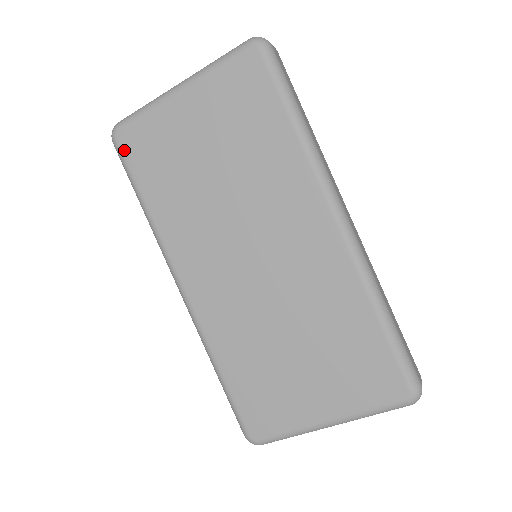
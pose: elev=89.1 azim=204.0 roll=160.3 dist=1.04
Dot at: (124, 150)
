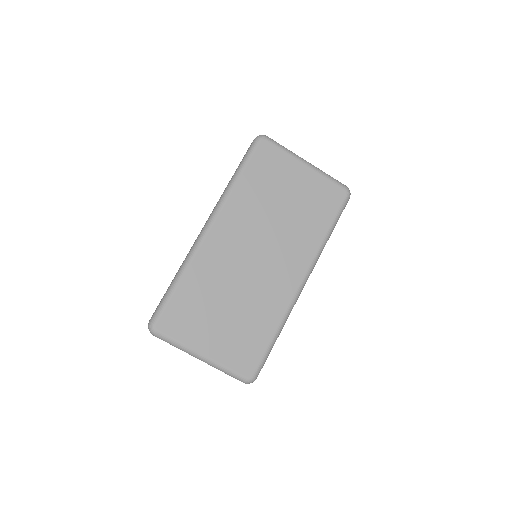
Dot at: (258, 149)
